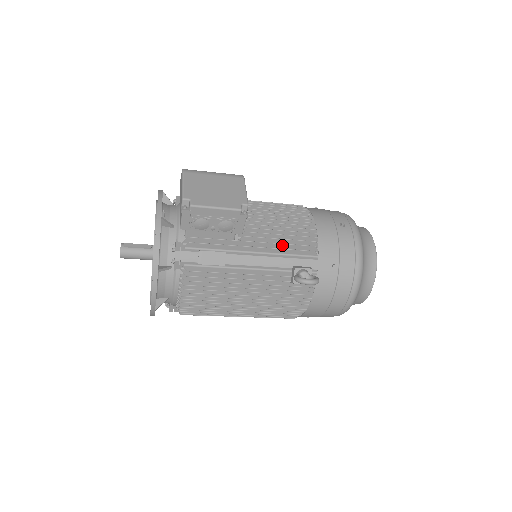
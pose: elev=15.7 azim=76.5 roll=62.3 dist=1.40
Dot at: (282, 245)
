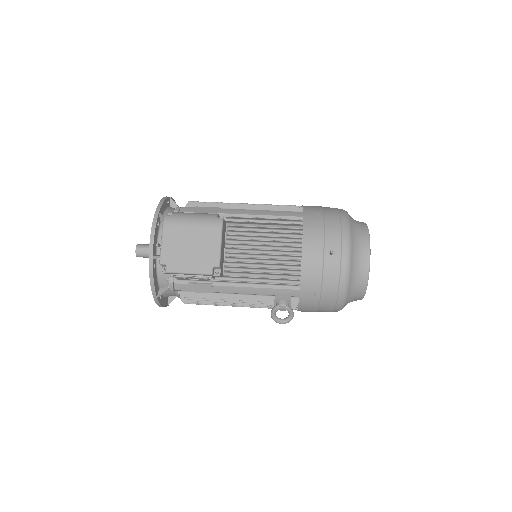
Dot at: (264, 278)
